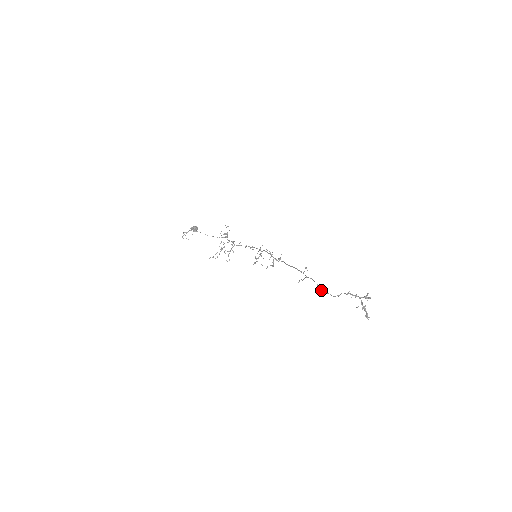
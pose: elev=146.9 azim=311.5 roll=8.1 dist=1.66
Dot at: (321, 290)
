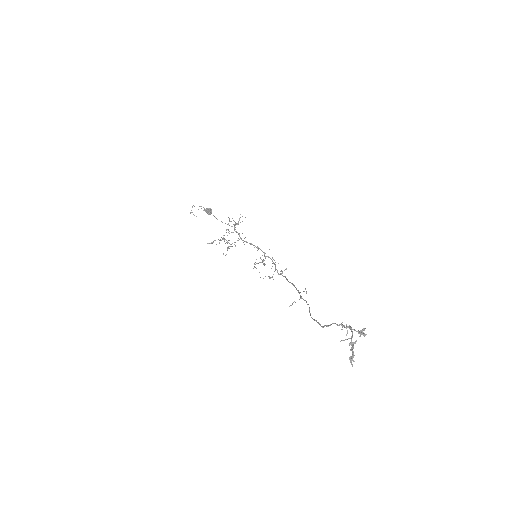
Dot at: (310, 315)
